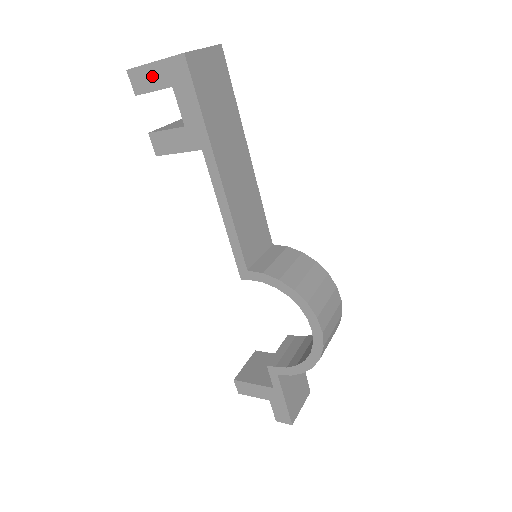
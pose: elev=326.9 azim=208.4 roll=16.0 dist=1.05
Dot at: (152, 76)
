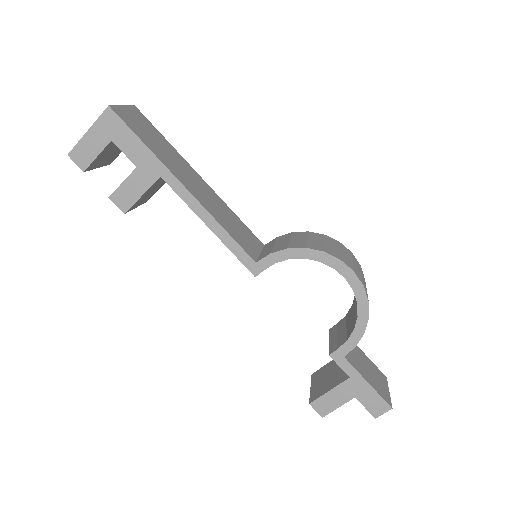
Dot at: (91, 144)
